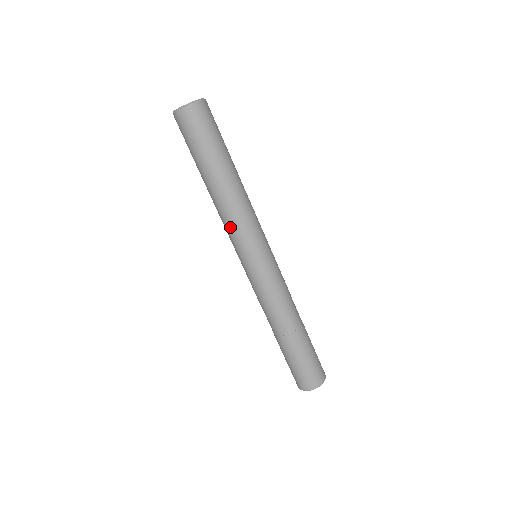
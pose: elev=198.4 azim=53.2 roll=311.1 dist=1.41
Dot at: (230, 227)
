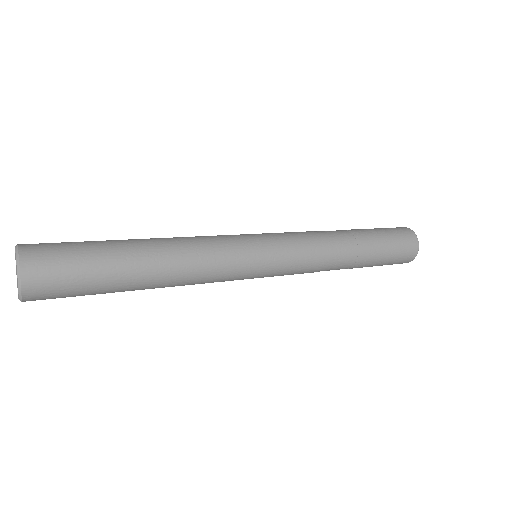
Dot at: occluded
